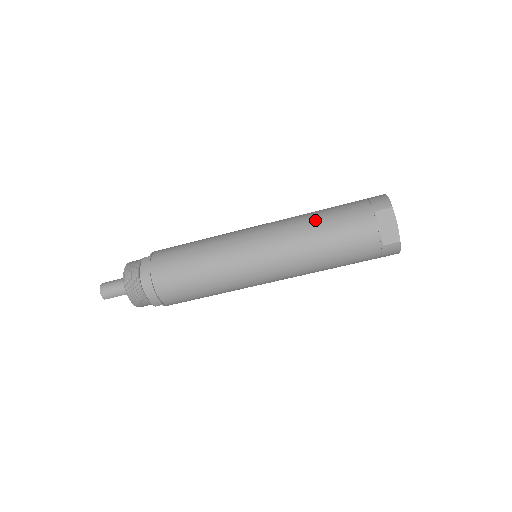
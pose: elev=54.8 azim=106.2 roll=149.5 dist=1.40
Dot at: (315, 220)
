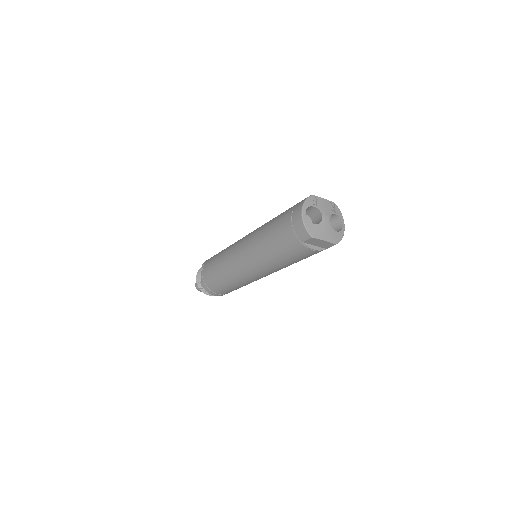
Dot at: (270, 253)
